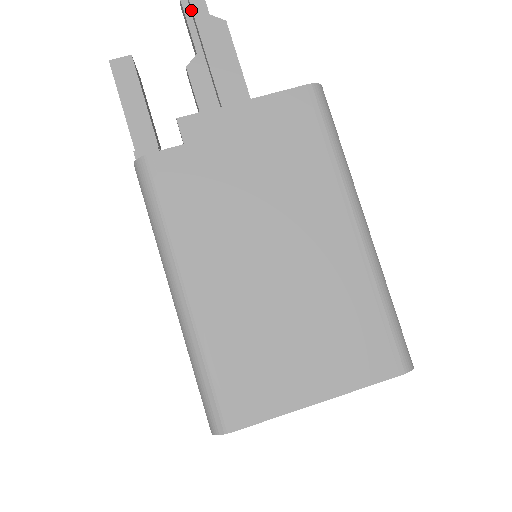
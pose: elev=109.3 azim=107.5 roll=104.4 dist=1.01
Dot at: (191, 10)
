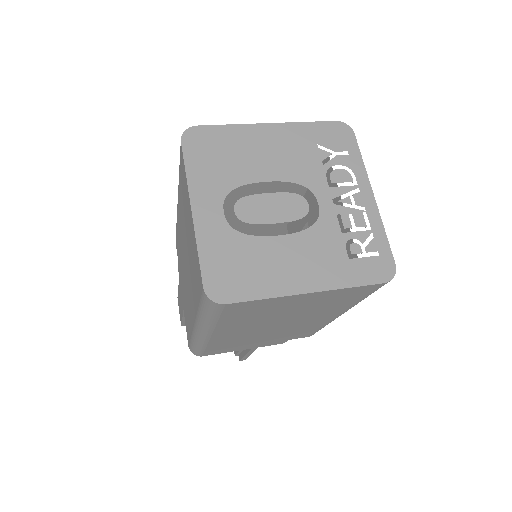
Dot at: occluded
